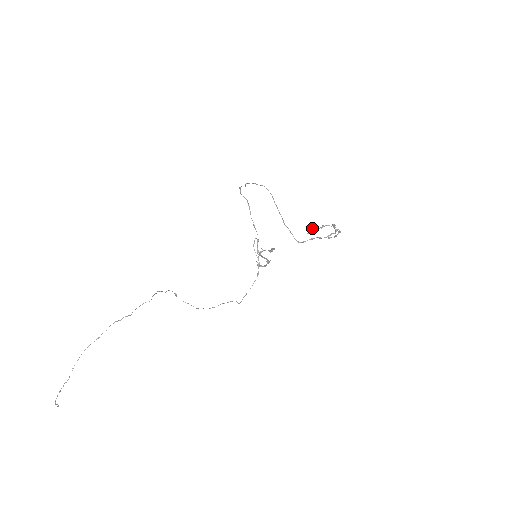
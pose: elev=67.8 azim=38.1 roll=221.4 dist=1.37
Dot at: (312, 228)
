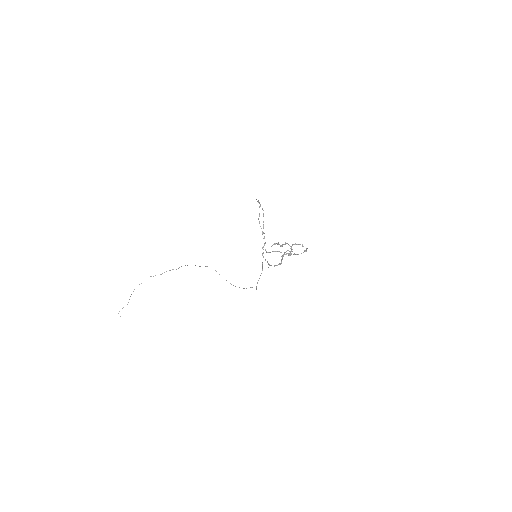
Dot at: (275, 243)
